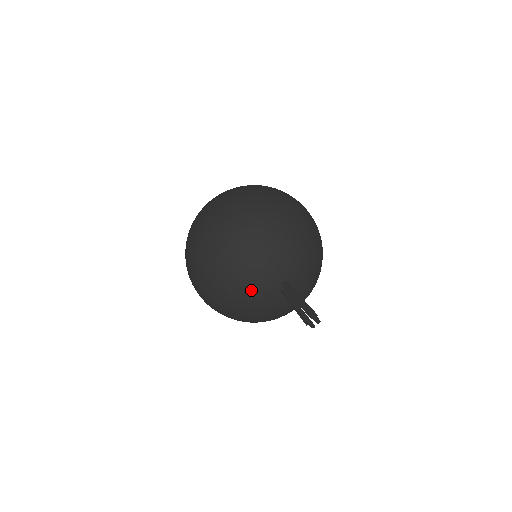
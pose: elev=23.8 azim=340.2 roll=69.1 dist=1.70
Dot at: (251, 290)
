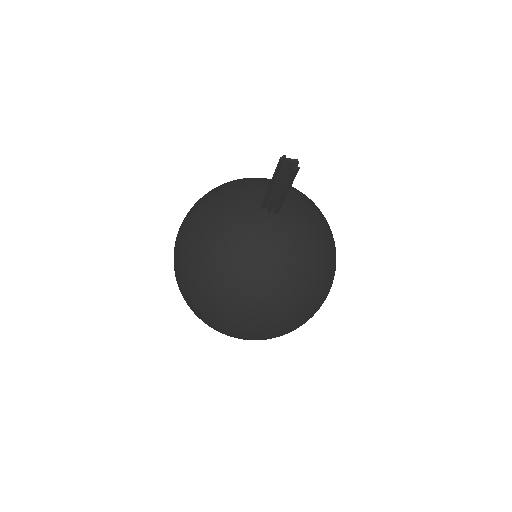
Dot at: (241, 237)
